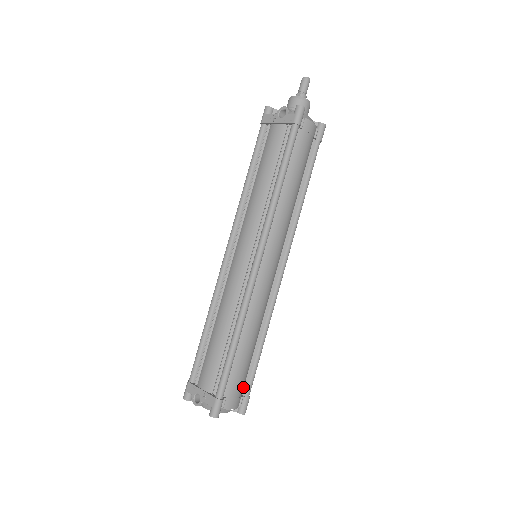
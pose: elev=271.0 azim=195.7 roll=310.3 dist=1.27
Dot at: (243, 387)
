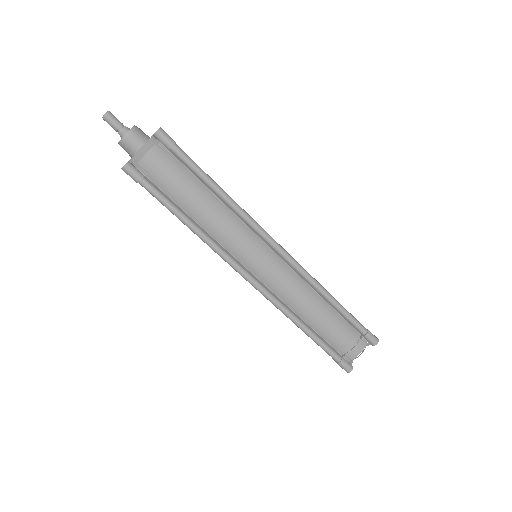
Dot at: (354, 332)
